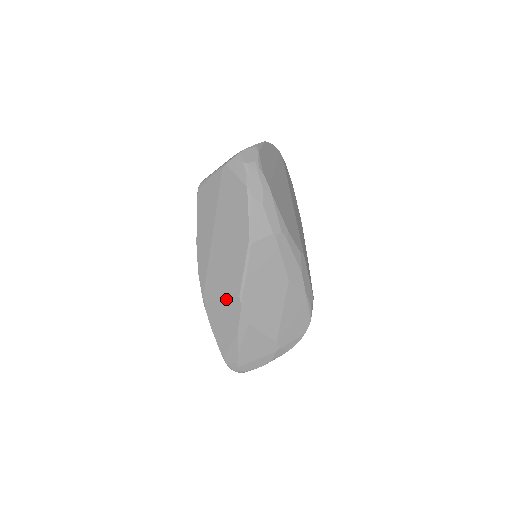
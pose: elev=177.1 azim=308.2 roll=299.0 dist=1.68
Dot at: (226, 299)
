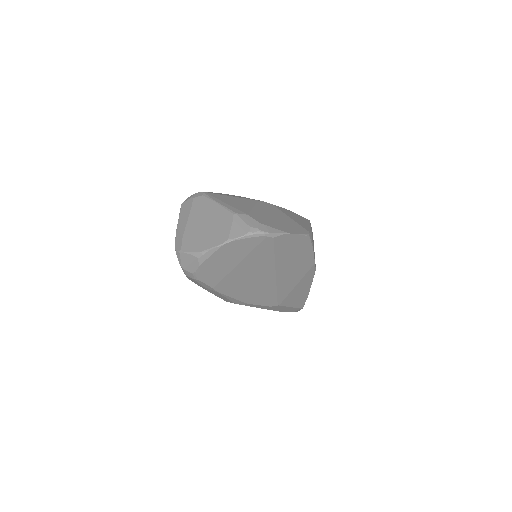
Dot at: occluded
